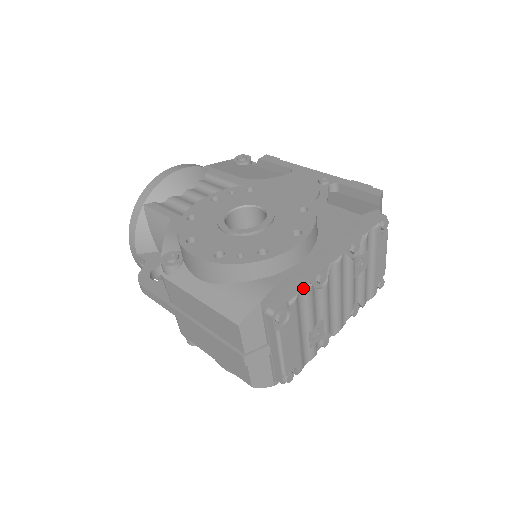
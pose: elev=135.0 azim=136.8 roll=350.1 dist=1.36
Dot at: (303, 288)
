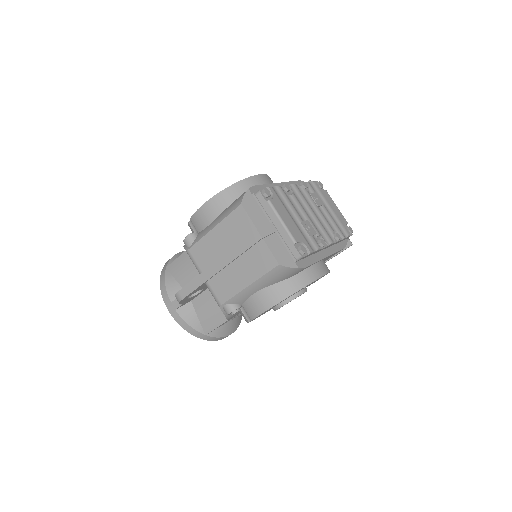
Dot at: (275, 186)
